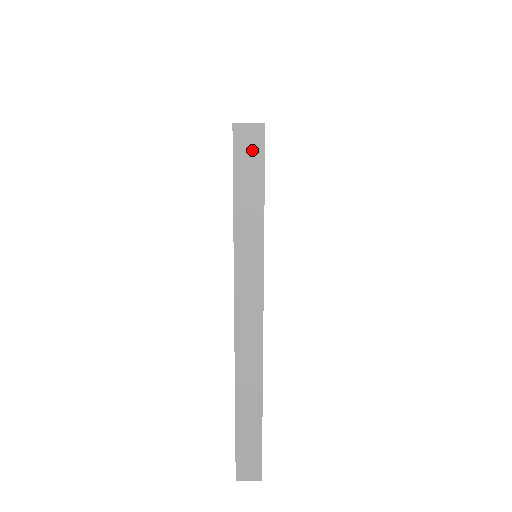
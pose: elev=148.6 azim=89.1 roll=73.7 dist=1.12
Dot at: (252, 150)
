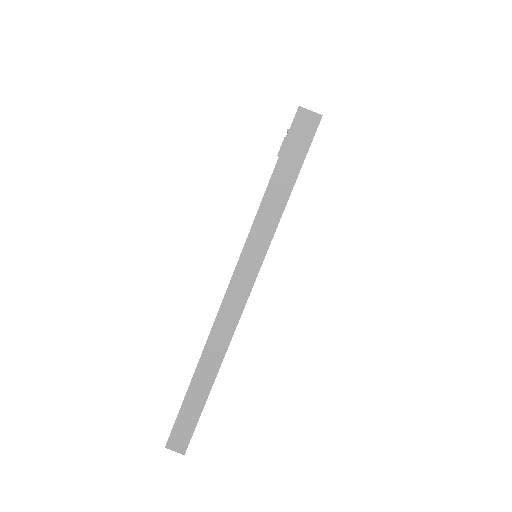
Dot at: occluded
